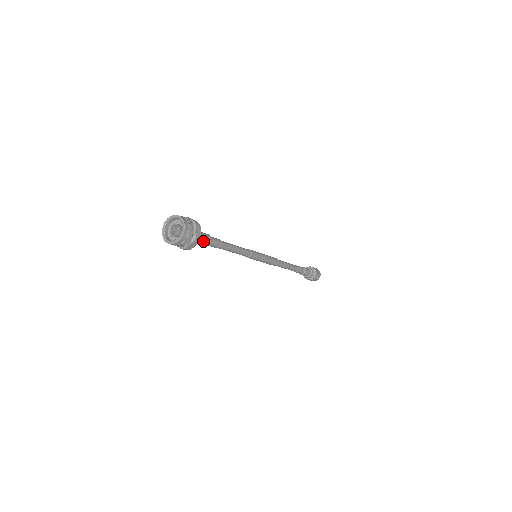
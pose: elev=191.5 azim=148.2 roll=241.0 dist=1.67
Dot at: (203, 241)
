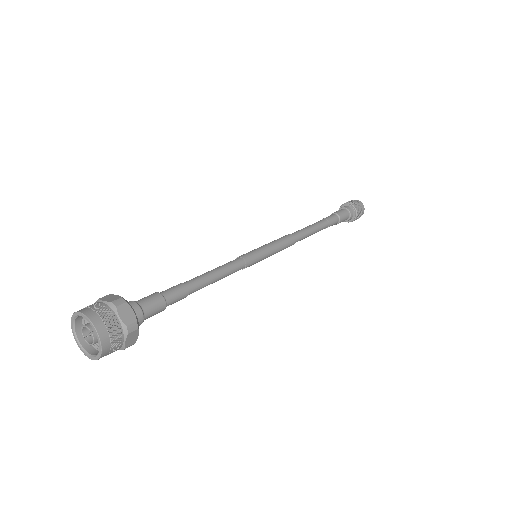
Dot at: (151, 311)
